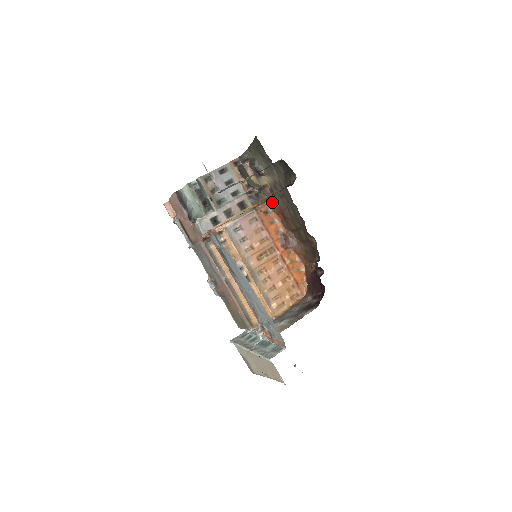
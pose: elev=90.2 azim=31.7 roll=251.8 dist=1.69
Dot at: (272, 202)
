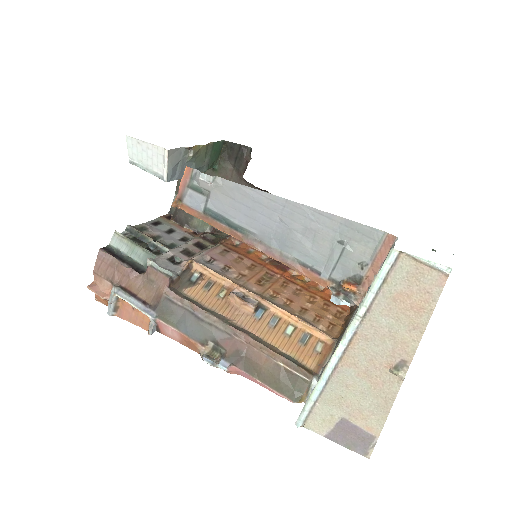
Dot at: occluded
